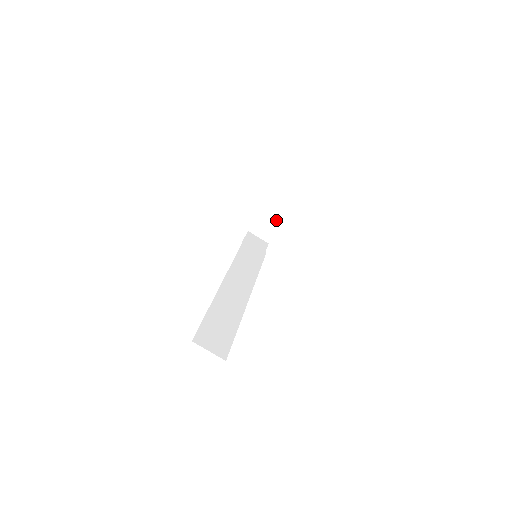
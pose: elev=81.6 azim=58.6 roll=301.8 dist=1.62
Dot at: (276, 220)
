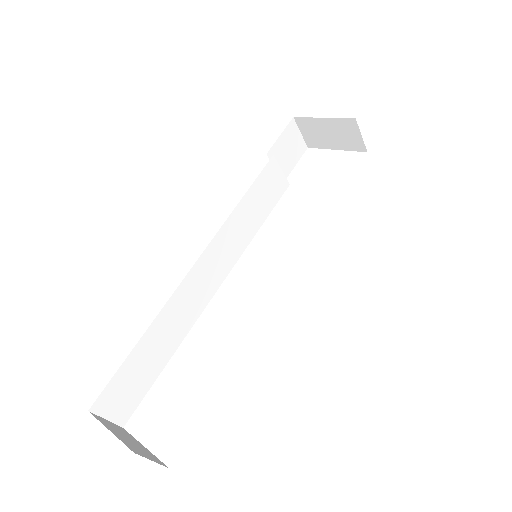
Dot at: (339, 142)
